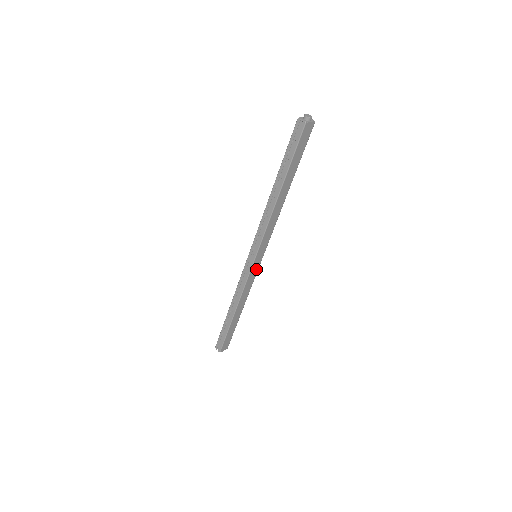
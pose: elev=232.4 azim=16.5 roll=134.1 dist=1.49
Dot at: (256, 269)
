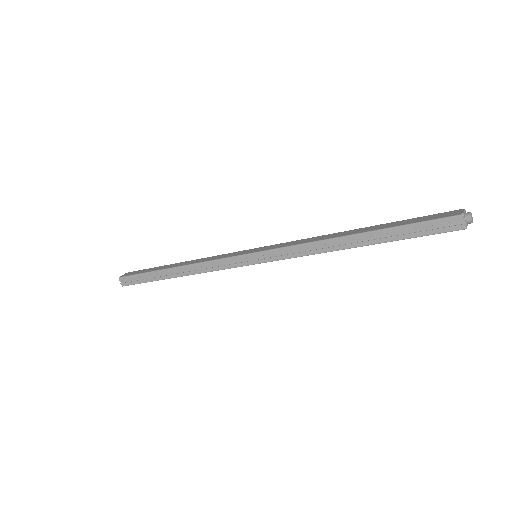
Dot at: occluded
